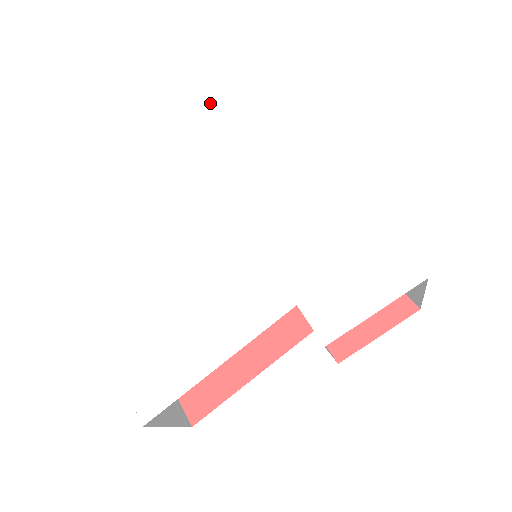
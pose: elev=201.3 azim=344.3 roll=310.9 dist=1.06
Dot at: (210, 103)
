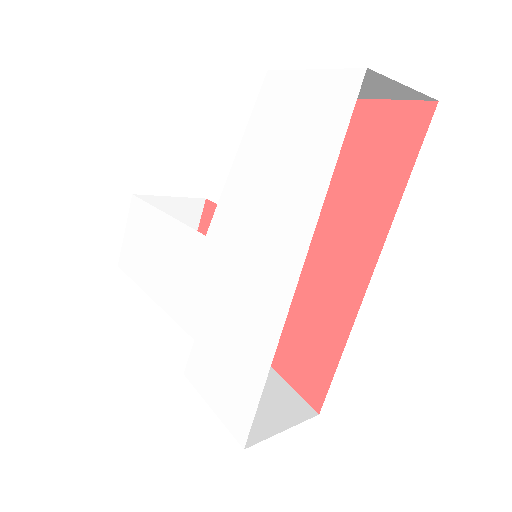
Dot at: (319, 95)
